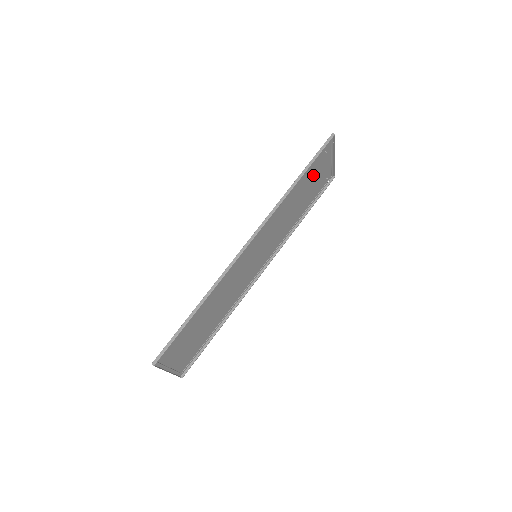
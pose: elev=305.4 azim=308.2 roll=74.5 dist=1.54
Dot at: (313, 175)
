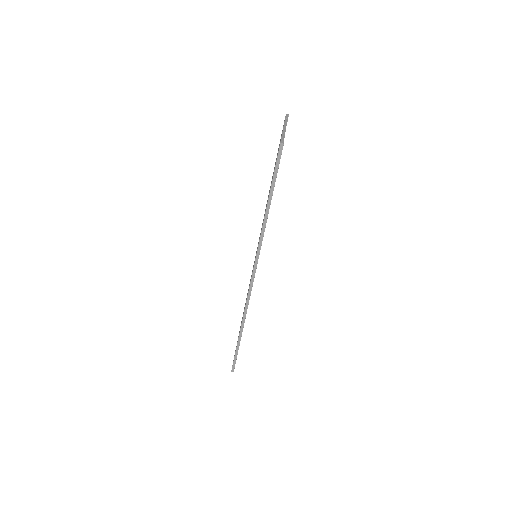
Dot at: occluded
